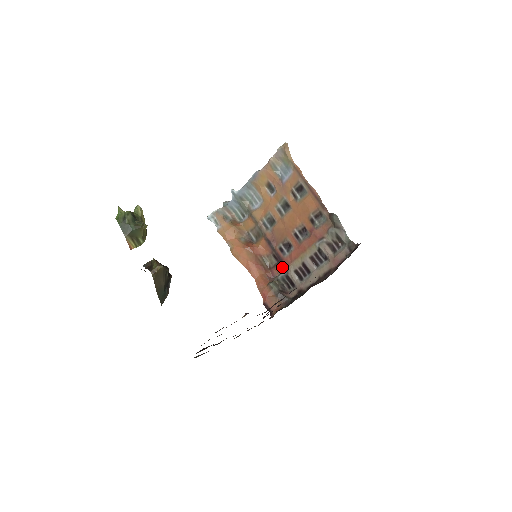
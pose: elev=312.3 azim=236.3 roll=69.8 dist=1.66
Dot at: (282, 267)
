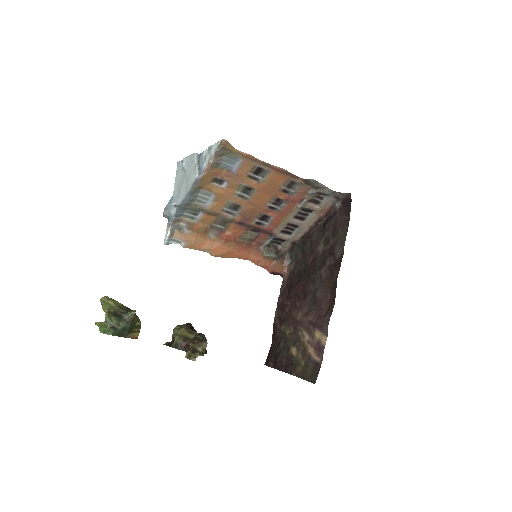
Dot at: (266, 235)
